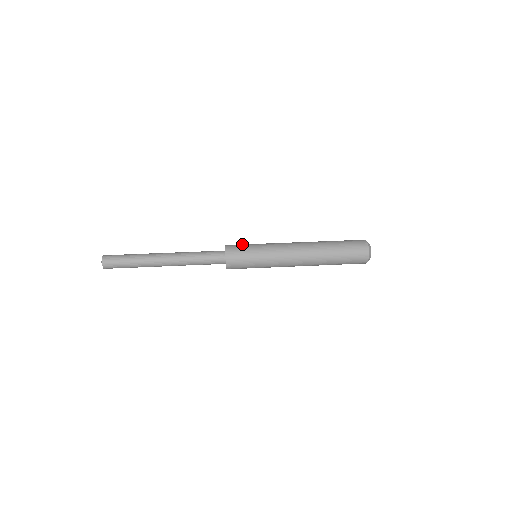
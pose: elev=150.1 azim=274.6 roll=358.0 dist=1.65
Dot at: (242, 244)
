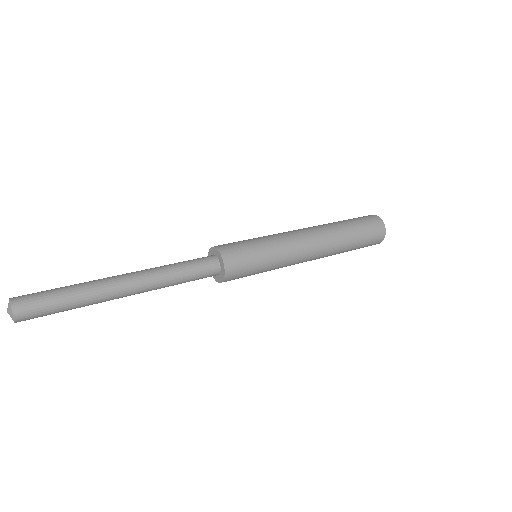
Dot at: (233, 242)
